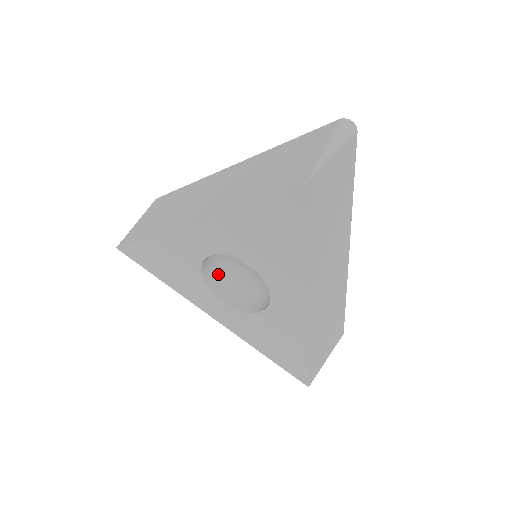
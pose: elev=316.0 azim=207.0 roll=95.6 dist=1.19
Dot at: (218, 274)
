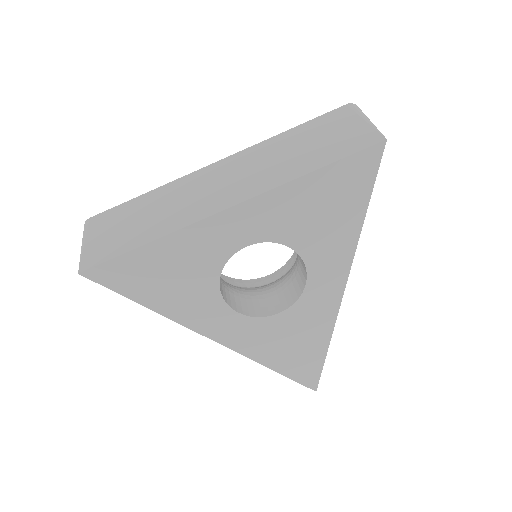
Dot at: (220, 283)
